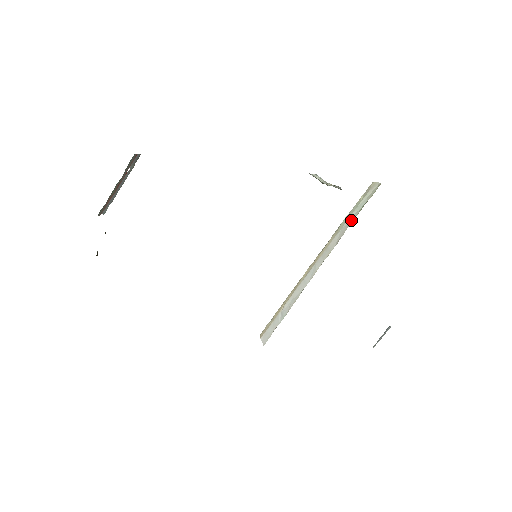
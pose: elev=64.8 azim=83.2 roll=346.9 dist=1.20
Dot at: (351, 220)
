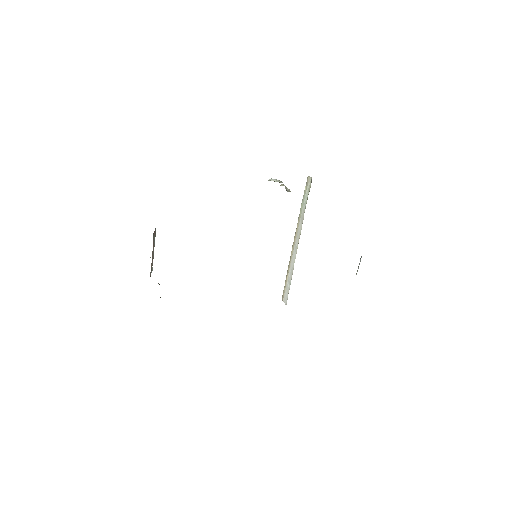
Dot at: (304, 208)
